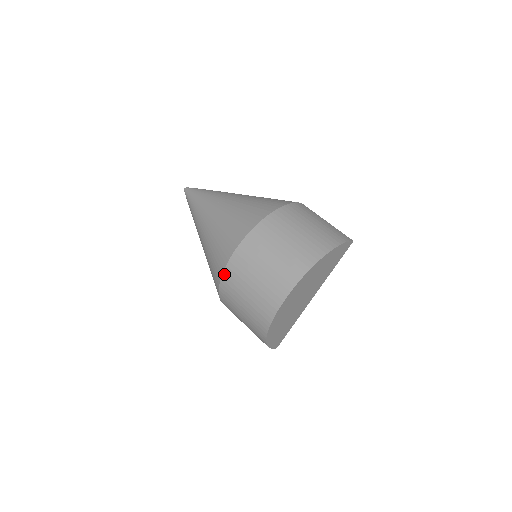
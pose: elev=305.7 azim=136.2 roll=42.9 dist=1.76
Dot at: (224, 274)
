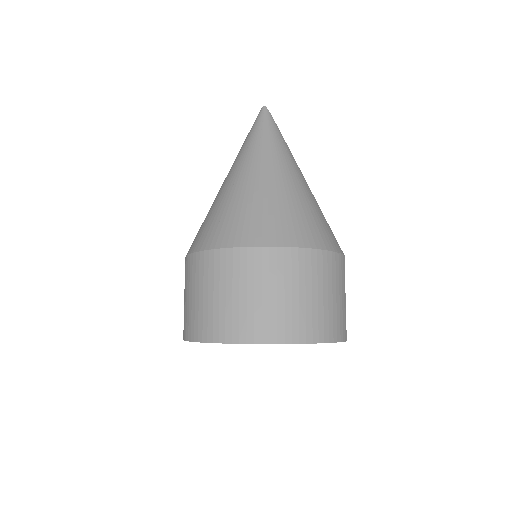
Dot at: (210, 252)
